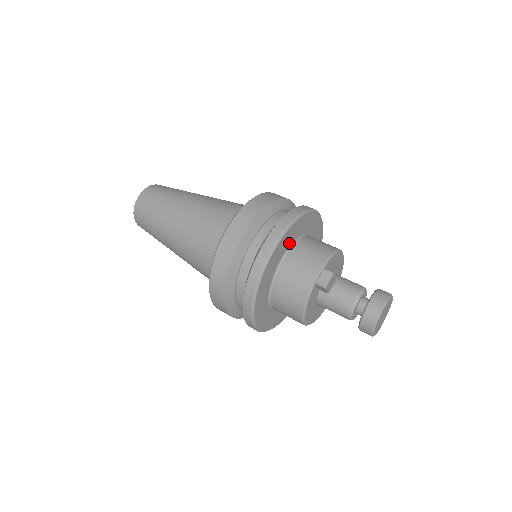
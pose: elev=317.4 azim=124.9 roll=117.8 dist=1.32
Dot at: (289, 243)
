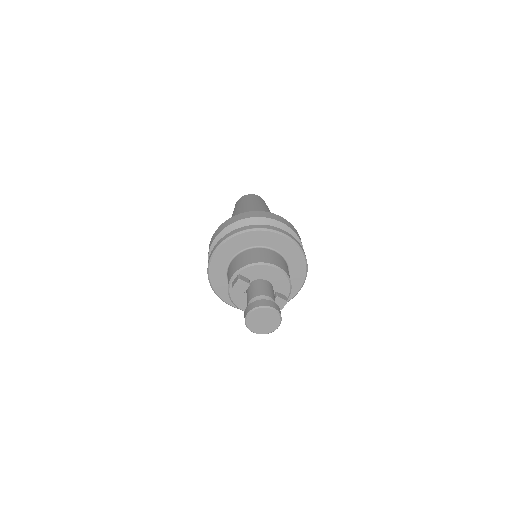
Dot at: (235, 252)
